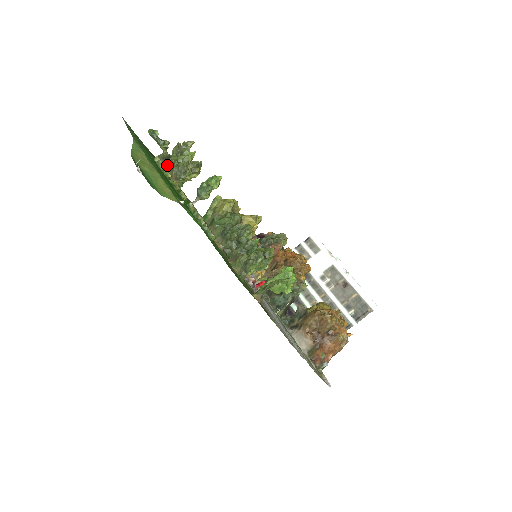
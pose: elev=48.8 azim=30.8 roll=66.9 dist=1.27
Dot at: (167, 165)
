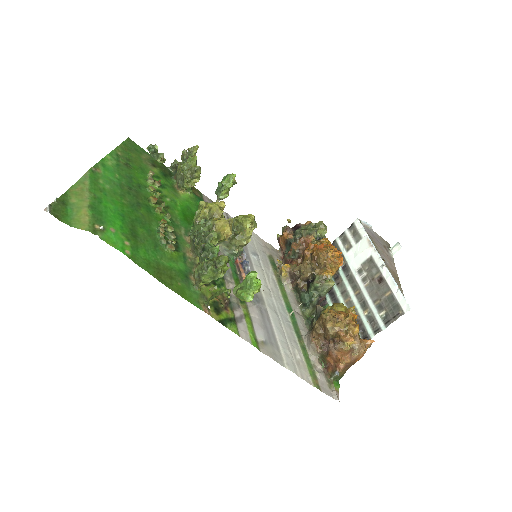
Dot at: (176, 174)
